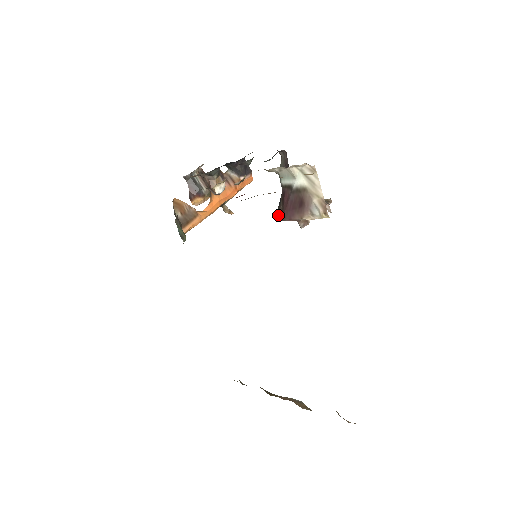
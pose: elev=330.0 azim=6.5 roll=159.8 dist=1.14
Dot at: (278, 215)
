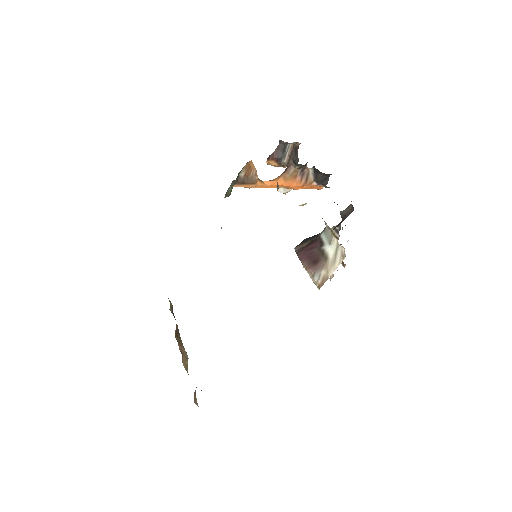
Dot at: (298, 246)
